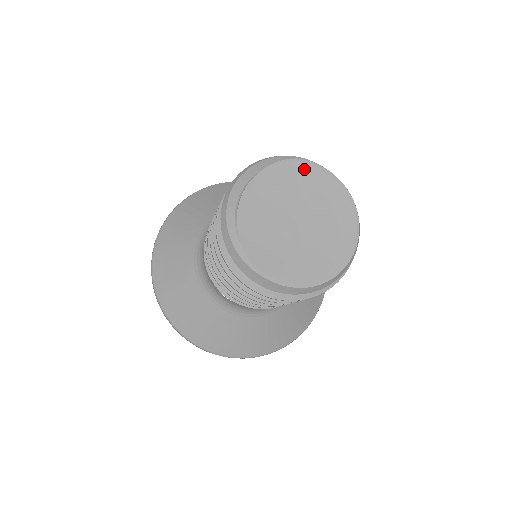
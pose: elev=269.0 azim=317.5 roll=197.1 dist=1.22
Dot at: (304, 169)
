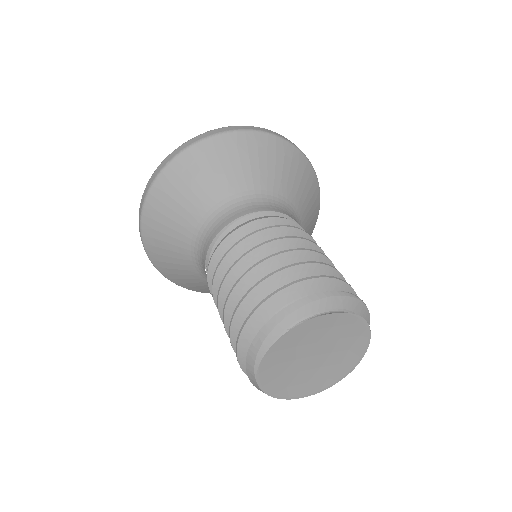
Dot at: (359, 327)
